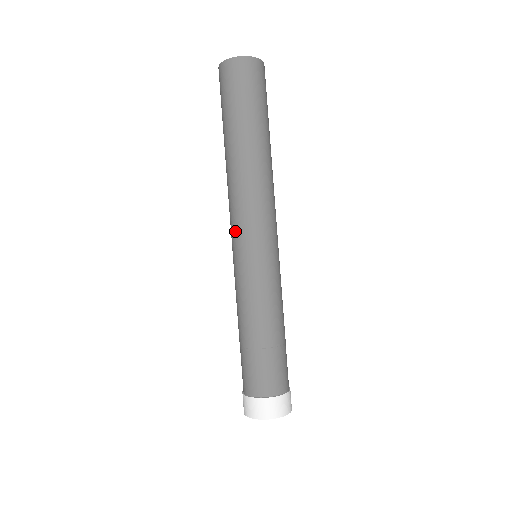
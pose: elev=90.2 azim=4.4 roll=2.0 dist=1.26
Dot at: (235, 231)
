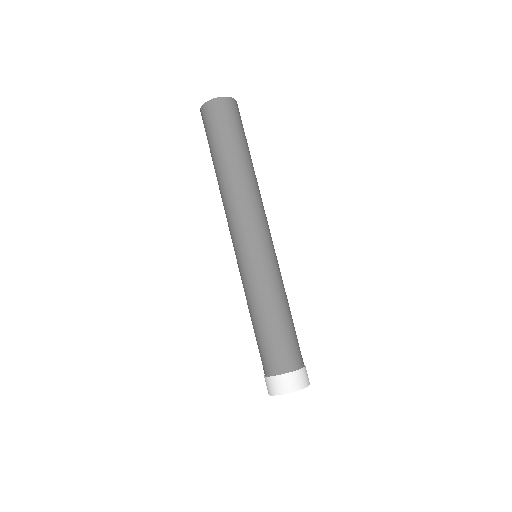
Dot at: (236, 236)
